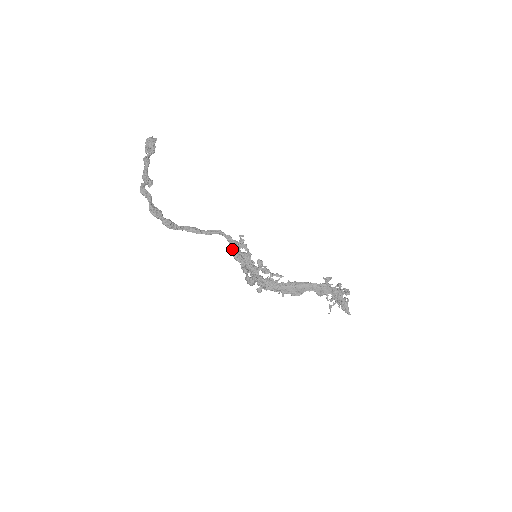
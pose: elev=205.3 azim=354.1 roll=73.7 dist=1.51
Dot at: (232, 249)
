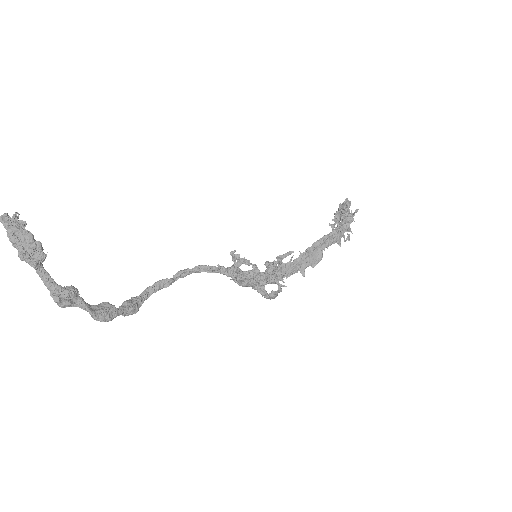
Dot at: (234, 280)
